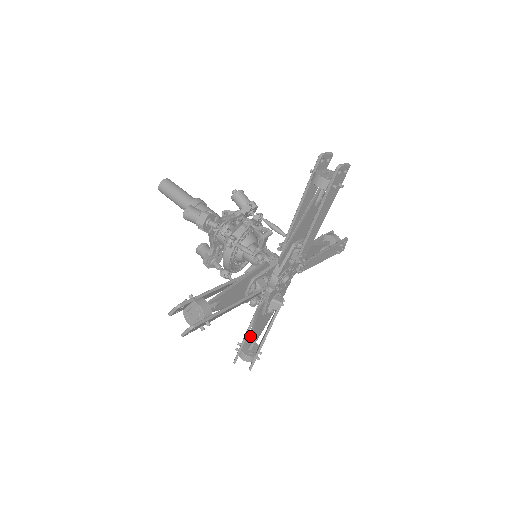
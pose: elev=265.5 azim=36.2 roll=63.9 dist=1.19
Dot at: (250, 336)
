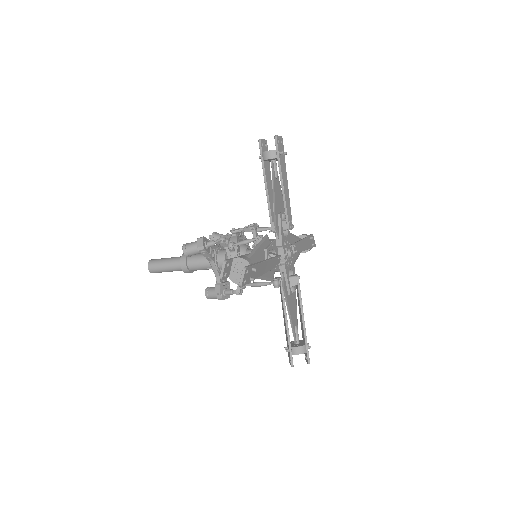
Dot at: (291, 324)
